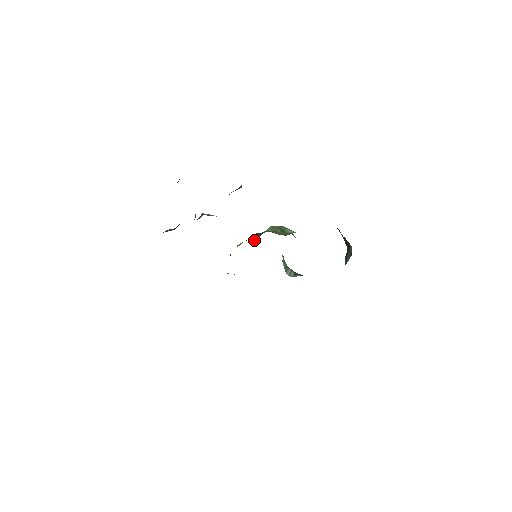
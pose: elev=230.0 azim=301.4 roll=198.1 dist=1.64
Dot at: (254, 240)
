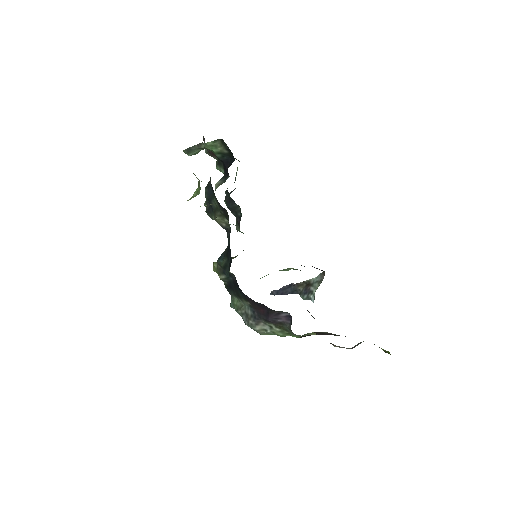
Dot at: occluded
